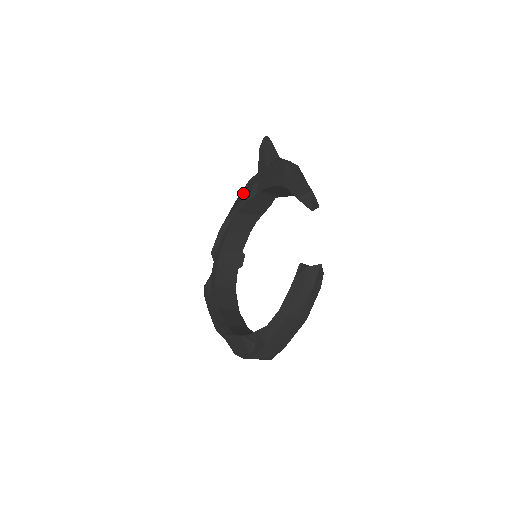
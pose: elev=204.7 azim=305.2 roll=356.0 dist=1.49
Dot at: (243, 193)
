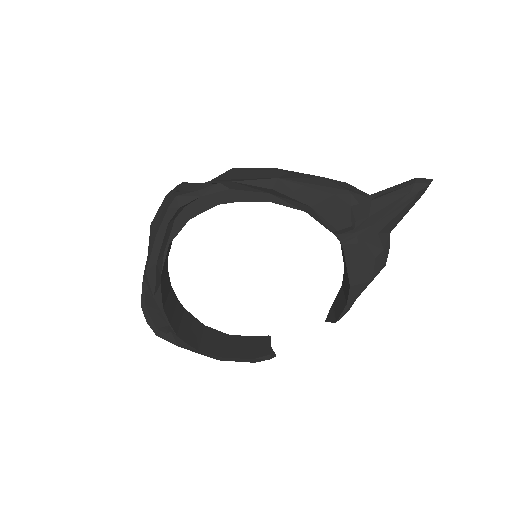
Dot at: (337, 207)
